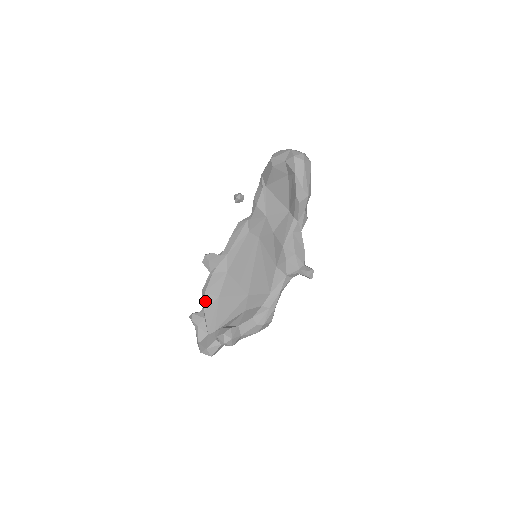
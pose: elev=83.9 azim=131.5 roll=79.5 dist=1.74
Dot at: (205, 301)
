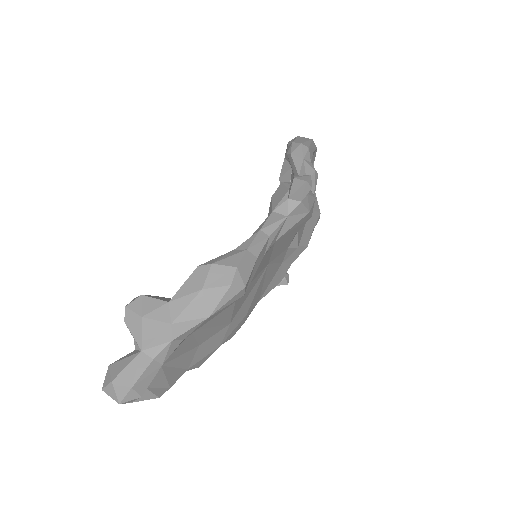
Dot at: occluded
